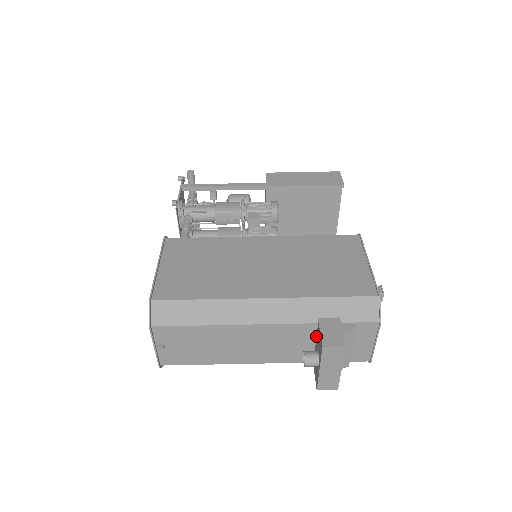
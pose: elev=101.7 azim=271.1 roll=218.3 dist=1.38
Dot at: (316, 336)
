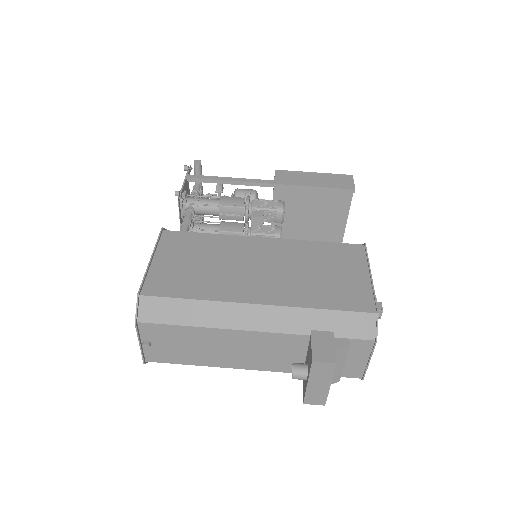
Dot at: (307, 348)
